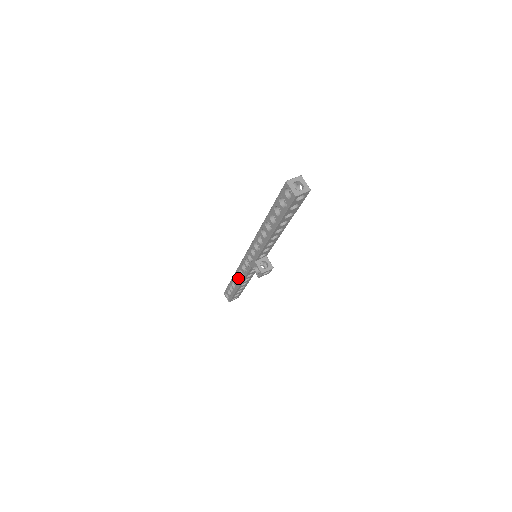
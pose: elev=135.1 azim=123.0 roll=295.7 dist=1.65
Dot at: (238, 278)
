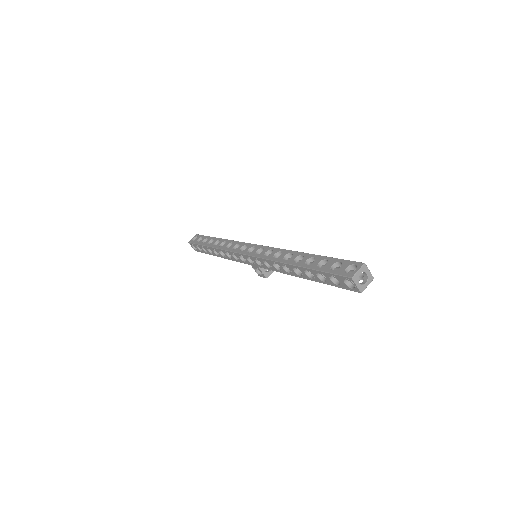
Dot at: (220, 253)
